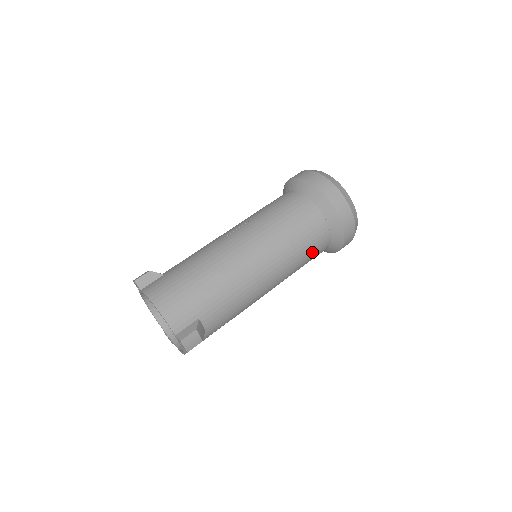
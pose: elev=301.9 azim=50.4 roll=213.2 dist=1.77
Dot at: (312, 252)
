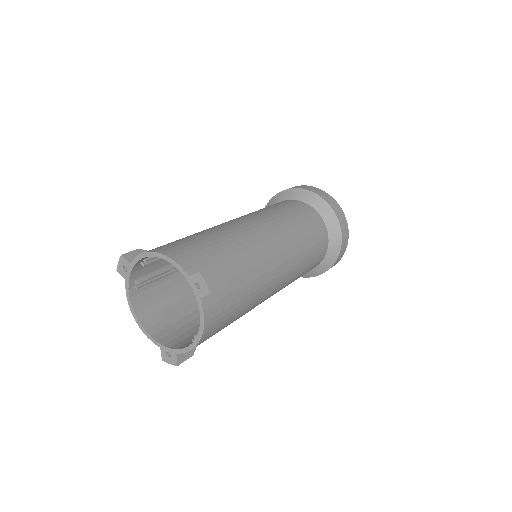
Dot at: (314, 238)
